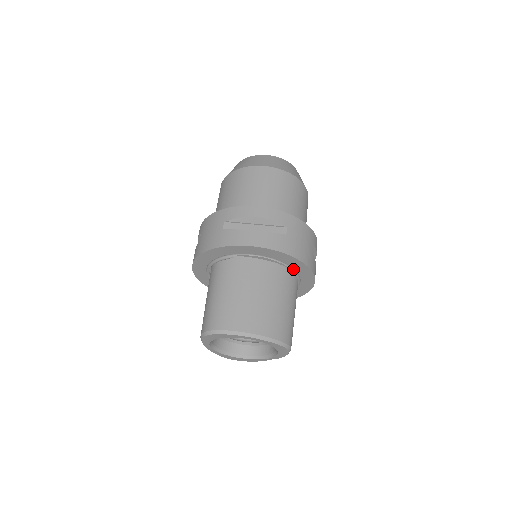
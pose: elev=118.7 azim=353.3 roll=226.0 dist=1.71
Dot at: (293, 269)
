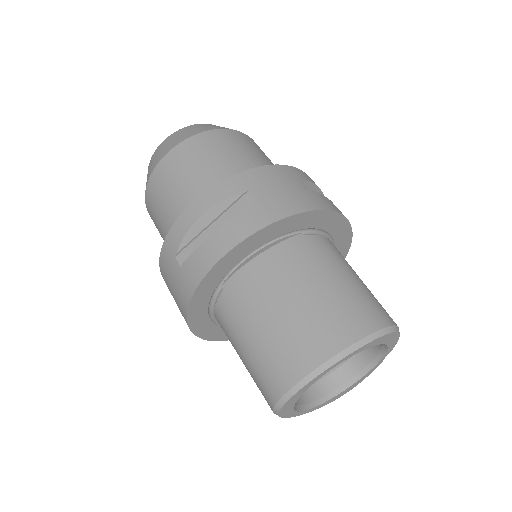
Dot at: (306, 230)
